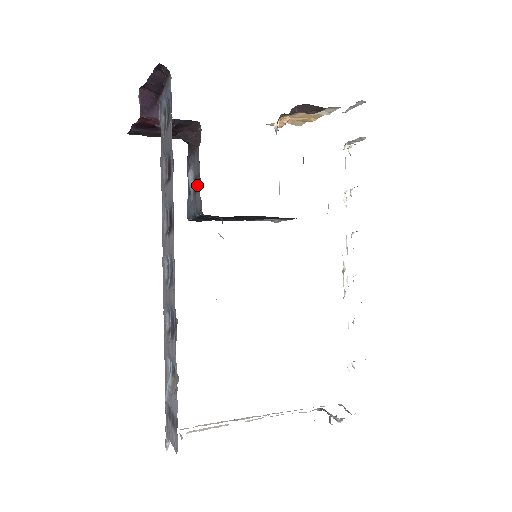
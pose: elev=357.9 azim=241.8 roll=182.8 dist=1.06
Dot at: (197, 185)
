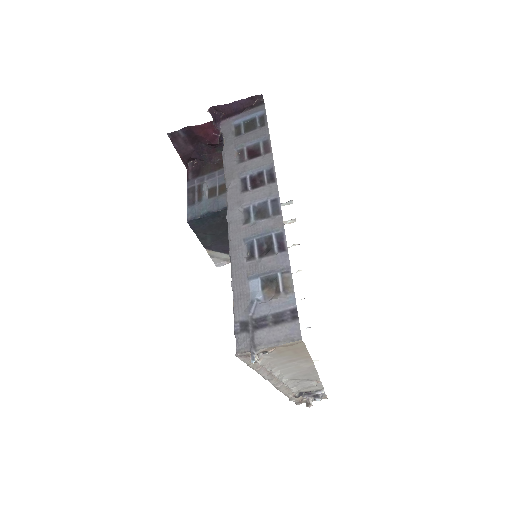
Dot at: (221, 190)
